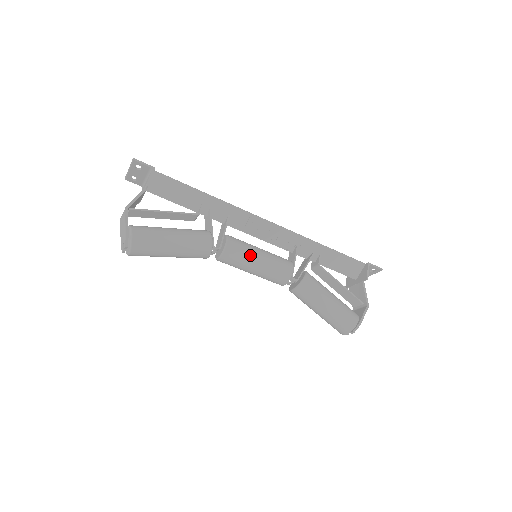
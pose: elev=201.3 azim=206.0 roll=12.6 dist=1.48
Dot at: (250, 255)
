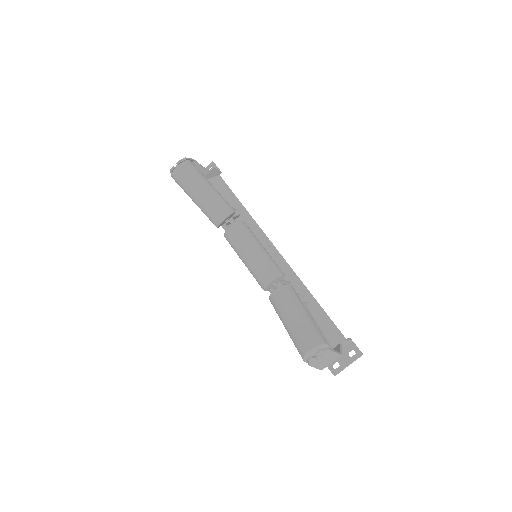
Dot at: (256, 239)
